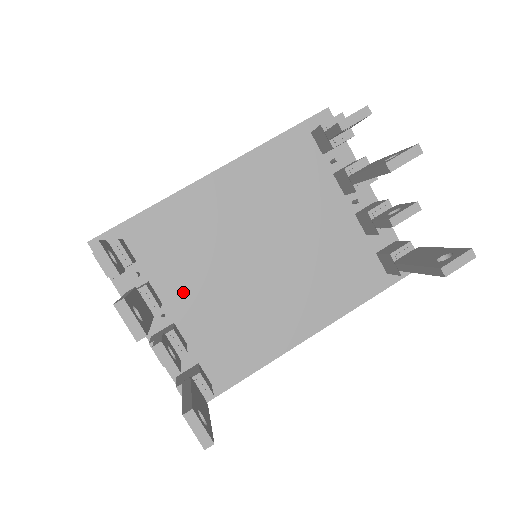
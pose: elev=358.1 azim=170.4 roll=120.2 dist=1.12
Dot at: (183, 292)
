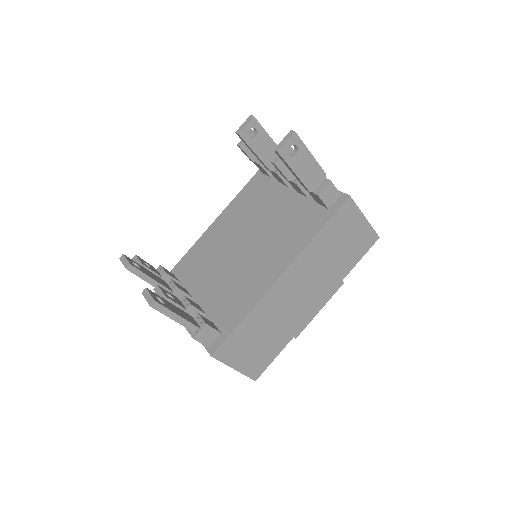
Dot at: (203, 286)
